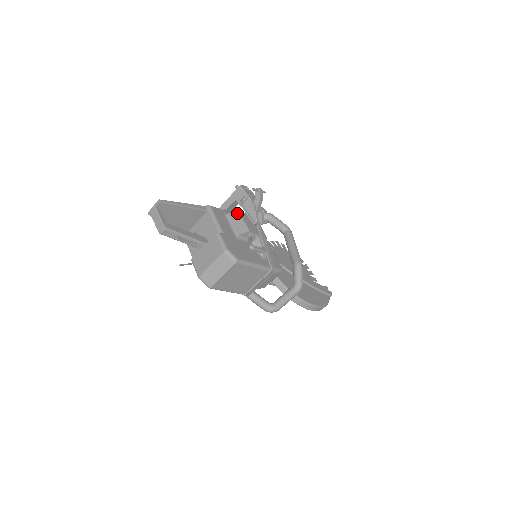
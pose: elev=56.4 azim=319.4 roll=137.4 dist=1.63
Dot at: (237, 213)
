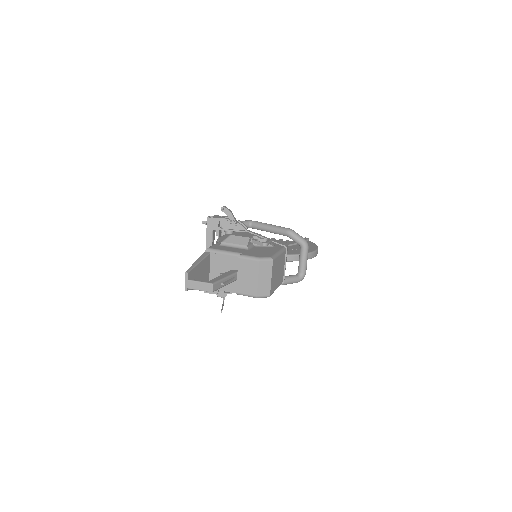
Dot at: (219, 240)
